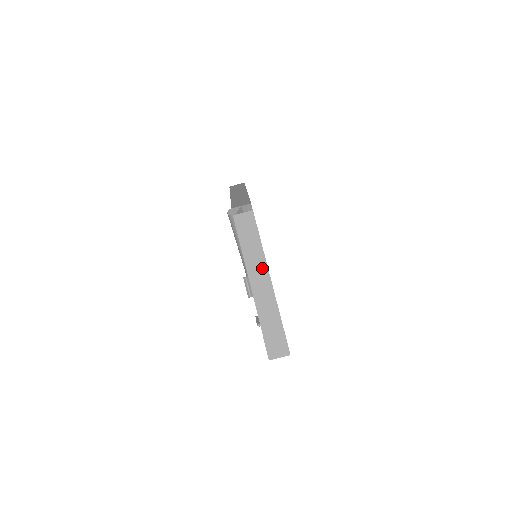
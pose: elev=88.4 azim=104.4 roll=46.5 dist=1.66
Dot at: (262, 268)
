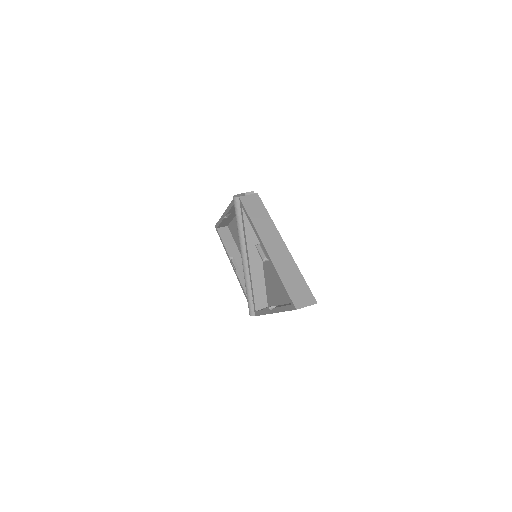
Dot at: (274, 234)
